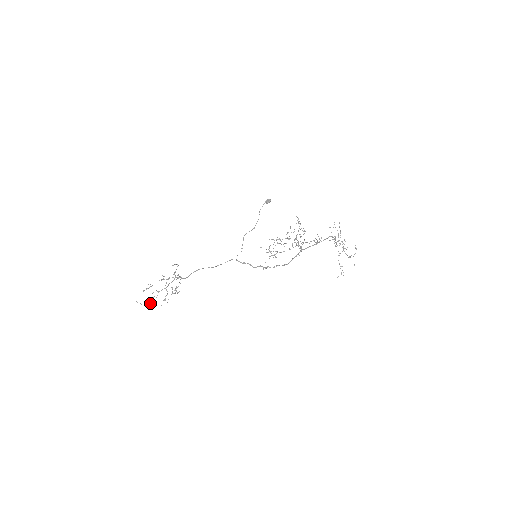
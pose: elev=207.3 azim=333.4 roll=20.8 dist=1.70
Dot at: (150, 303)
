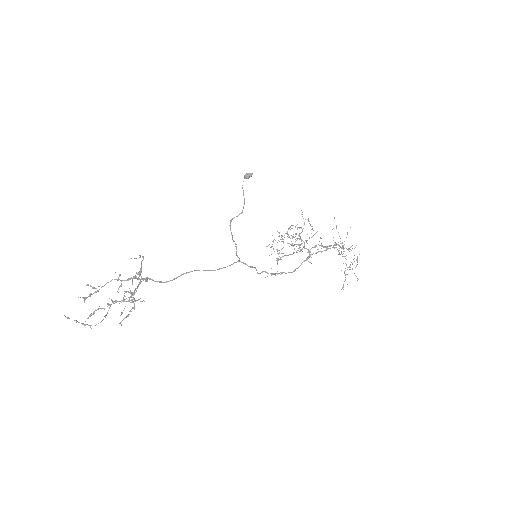
Dot at: (100, 322)
